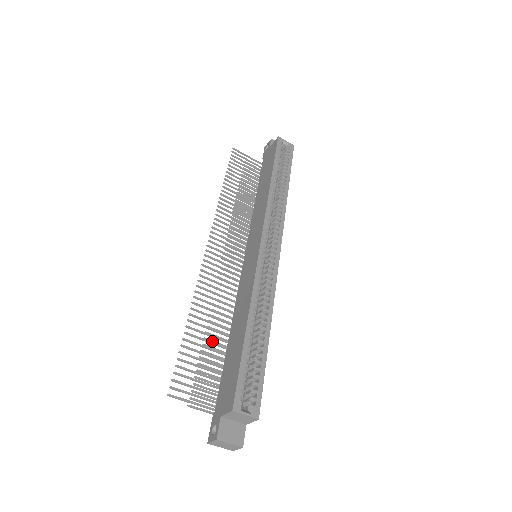
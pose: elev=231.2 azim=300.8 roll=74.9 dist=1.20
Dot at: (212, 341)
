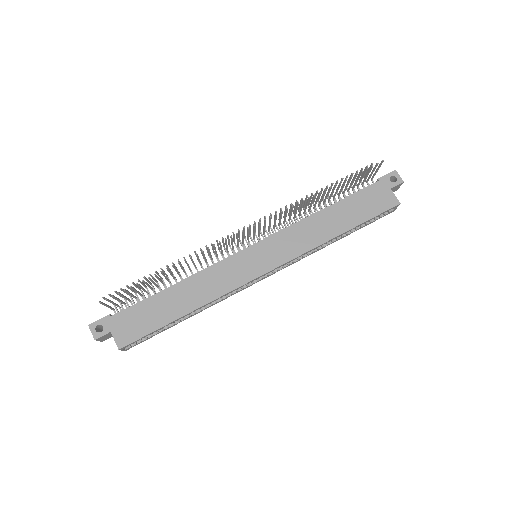
Dot at: (163, 271)
